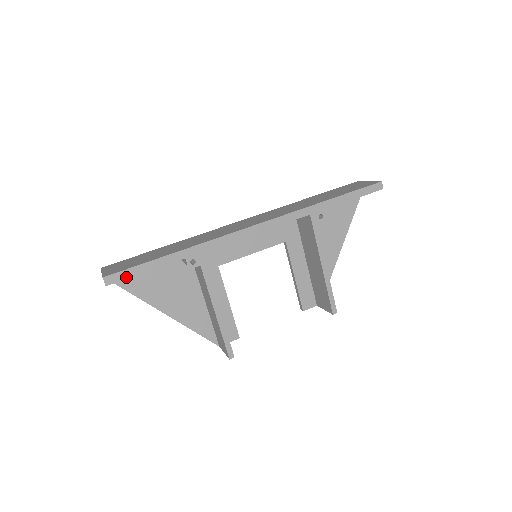
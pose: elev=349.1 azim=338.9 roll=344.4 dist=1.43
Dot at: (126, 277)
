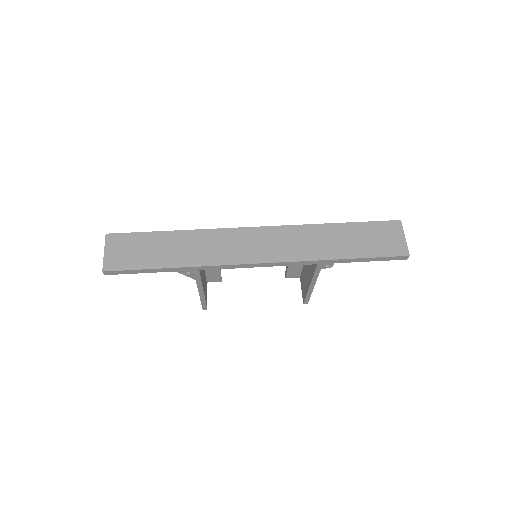
Dot at: (124, 273)
